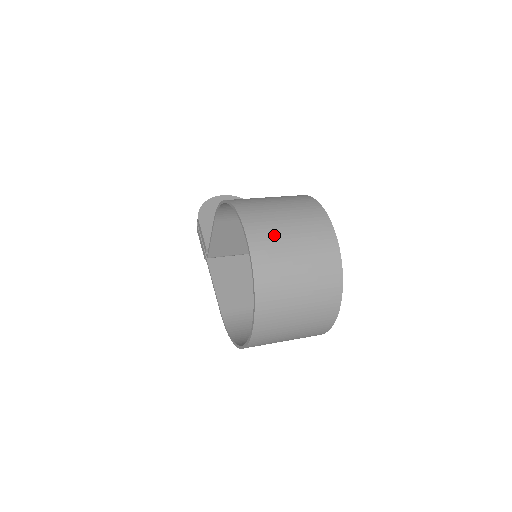
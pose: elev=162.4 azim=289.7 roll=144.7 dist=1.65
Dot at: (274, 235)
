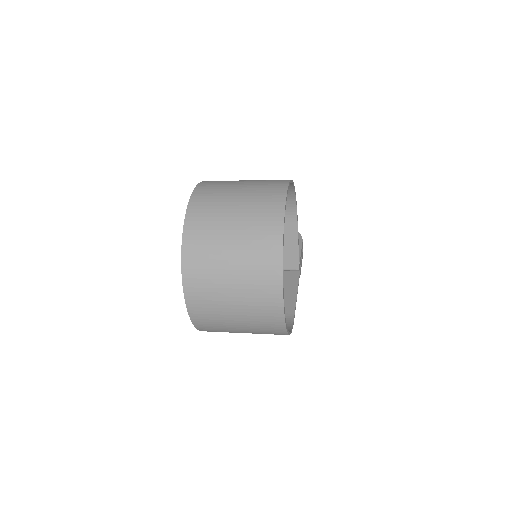
Dot at: (219, 195)
